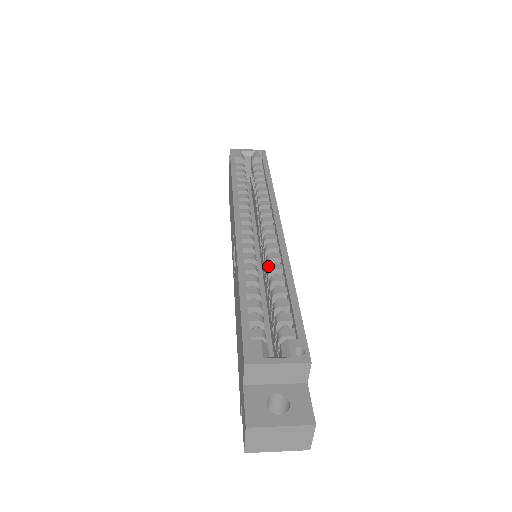
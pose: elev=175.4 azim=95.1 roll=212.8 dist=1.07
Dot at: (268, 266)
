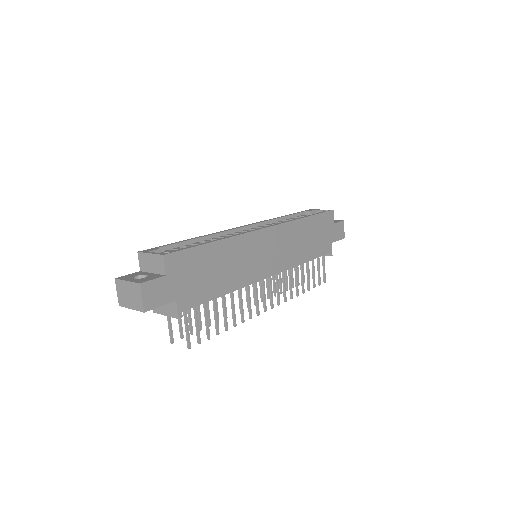
Dot at: occluded
